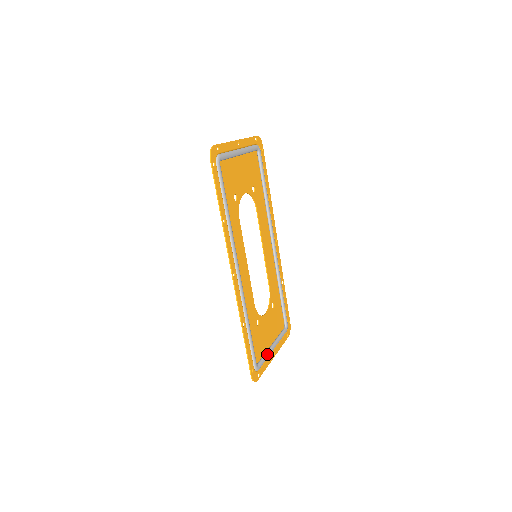
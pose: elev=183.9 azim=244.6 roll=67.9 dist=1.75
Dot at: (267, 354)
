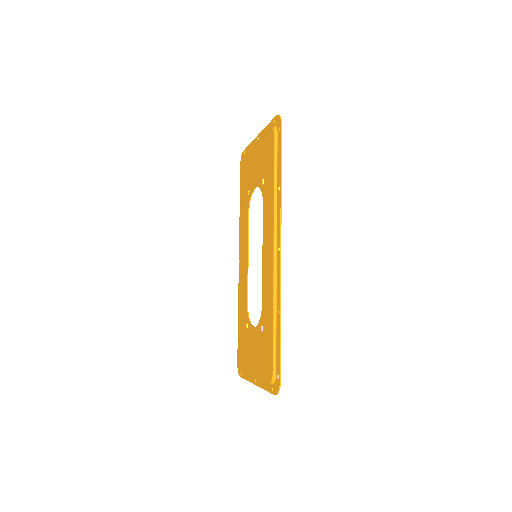
Dot at: occluded
